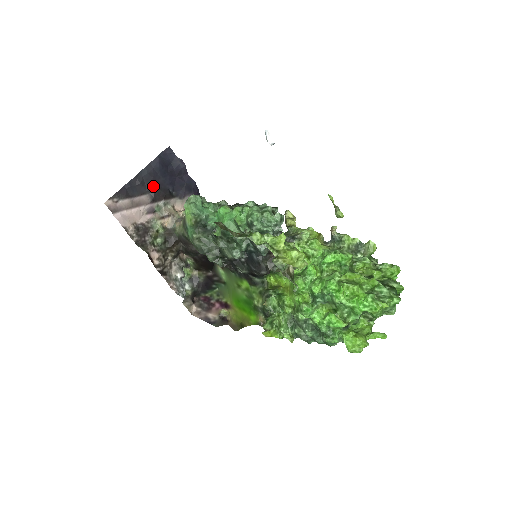
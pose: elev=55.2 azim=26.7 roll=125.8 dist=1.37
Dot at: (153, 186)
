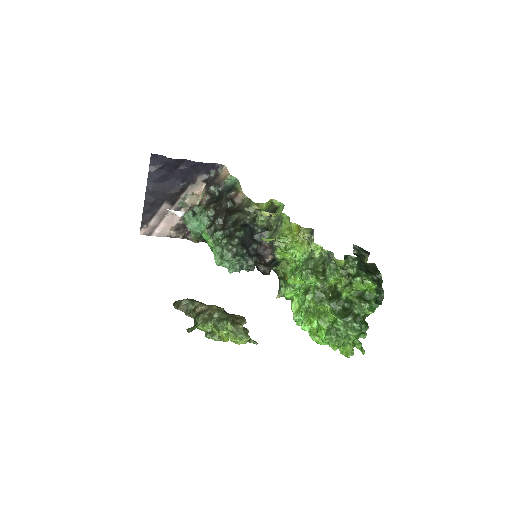
Dot at: (163, 195)
